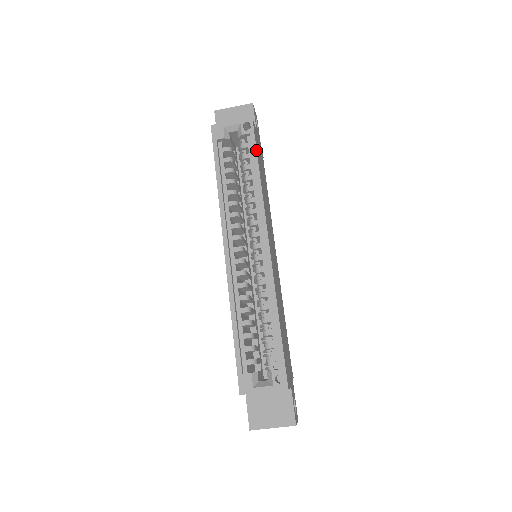
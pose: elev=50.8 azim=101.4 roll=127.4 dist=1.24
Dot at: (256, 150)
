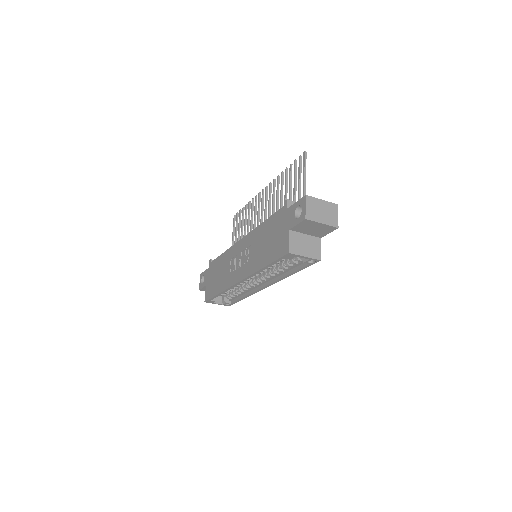
Dot at: occluded
